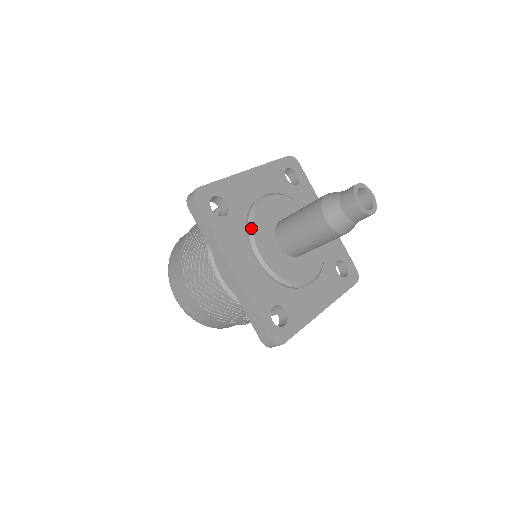
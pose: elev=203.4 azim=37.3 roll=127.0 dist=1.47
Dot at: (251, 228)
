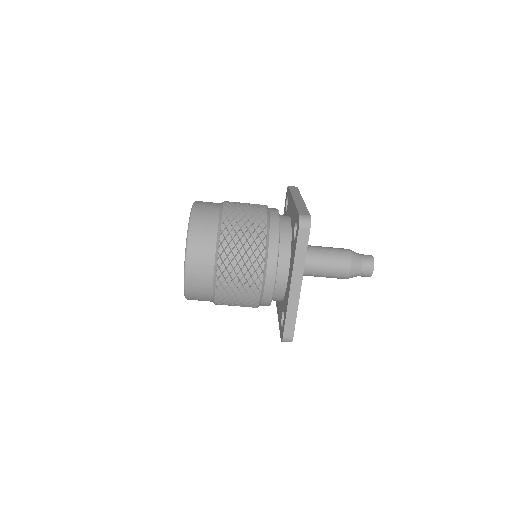
Dot at: occluded
